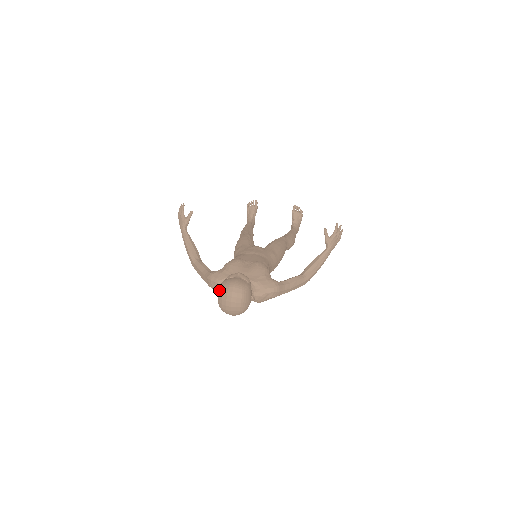
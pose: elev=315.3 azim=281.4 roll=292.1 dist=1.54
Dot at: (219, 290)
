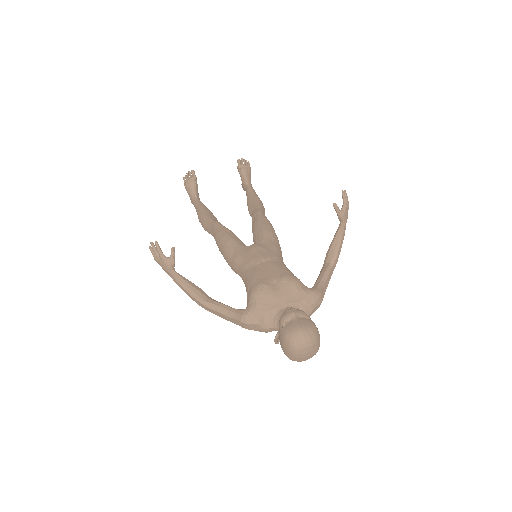
Dot at: (286, 345)
